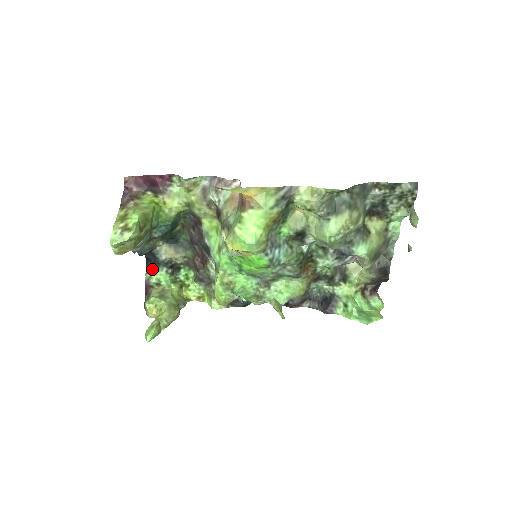
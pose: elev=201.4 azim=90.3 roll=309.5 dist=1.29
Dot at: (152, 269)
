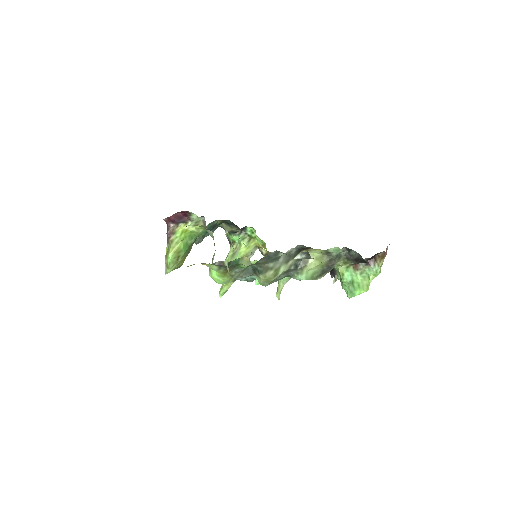
Dot at: (228, 232)
